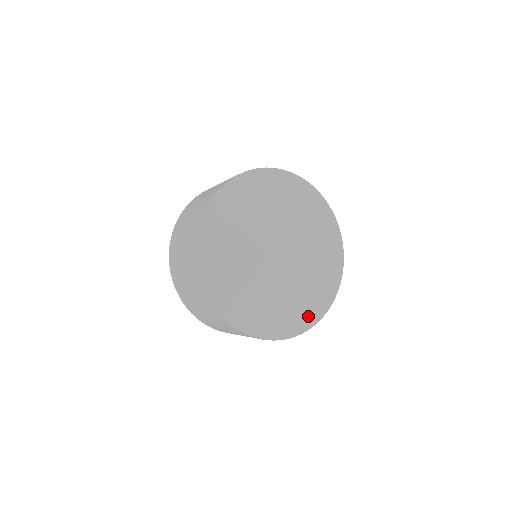
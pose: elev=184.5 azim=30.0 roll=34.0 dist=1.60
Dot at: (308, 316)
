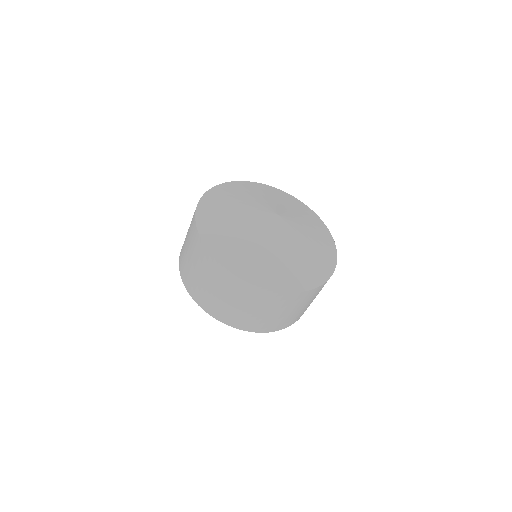
Dot at: (270, 276)
